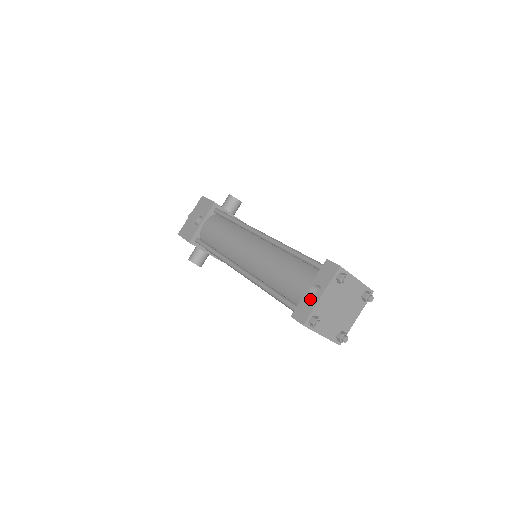
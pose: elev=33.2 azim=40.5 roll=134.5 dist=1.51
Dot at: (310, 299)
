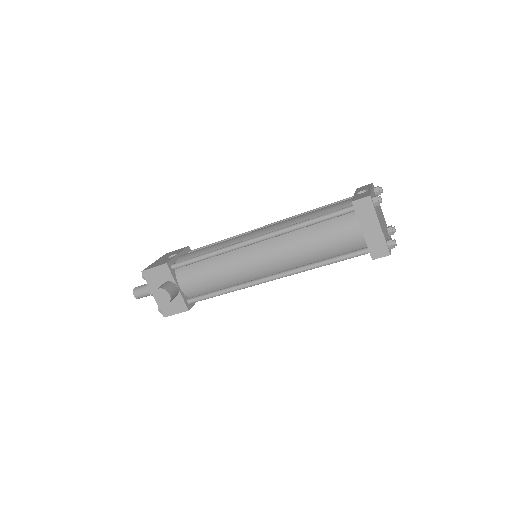
Dot at: (362, 193)
